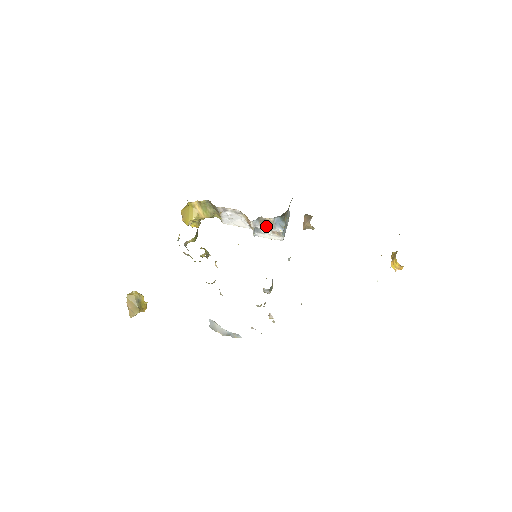
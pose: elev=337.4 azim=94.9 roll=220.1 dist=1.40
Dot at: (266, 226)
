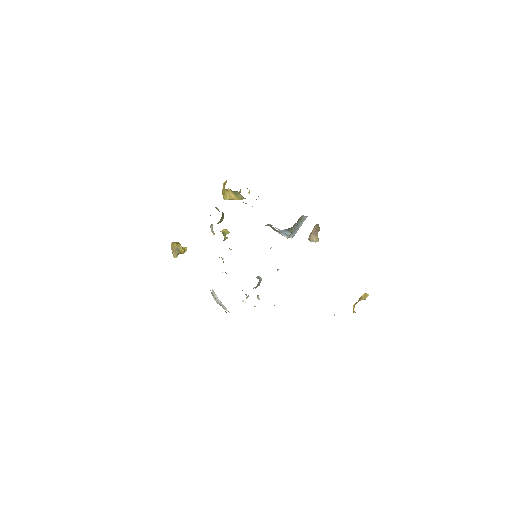
Dot at: (275, 230)
